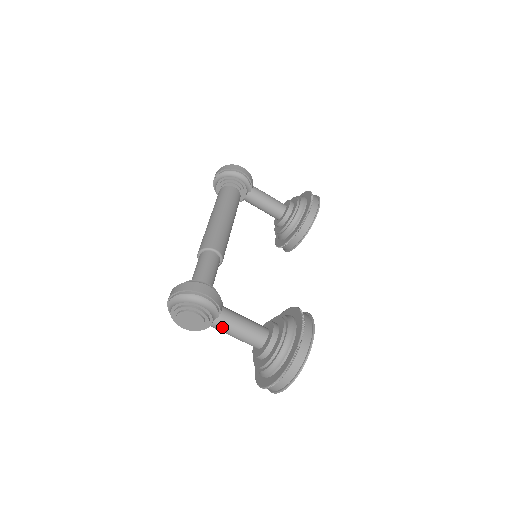
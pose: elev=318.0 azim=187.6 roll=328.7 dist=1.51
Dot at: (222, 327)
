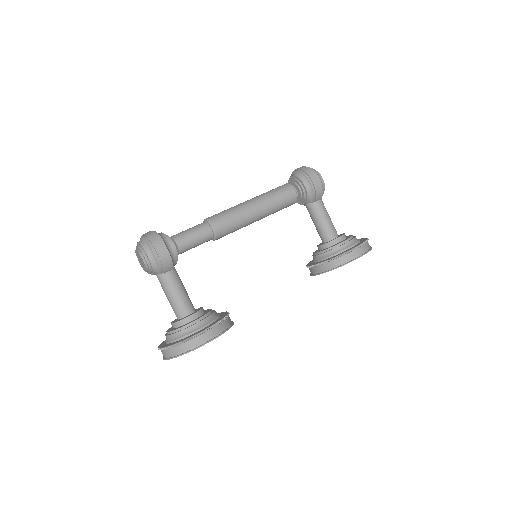
Dot at: (161, 283)
